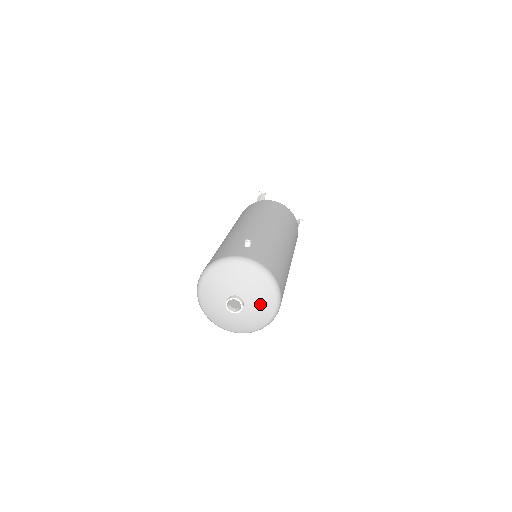
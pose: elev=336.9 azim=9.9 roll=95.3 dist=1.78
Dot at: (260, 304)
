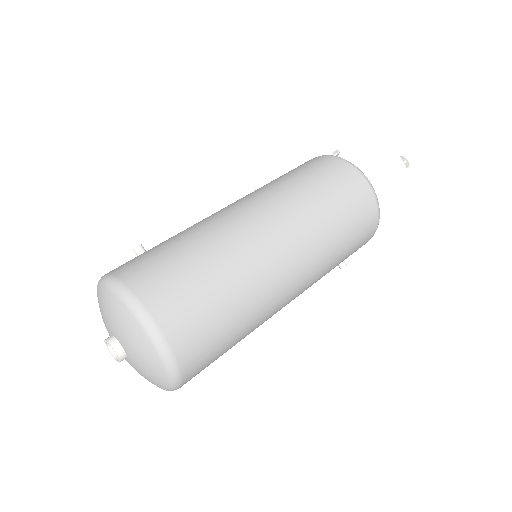
Dot at: (130, 339)
